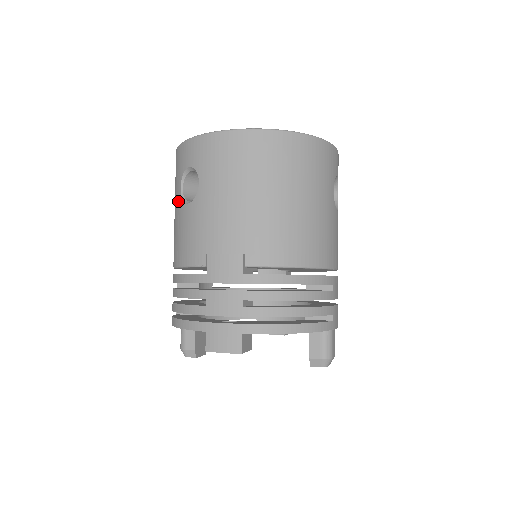
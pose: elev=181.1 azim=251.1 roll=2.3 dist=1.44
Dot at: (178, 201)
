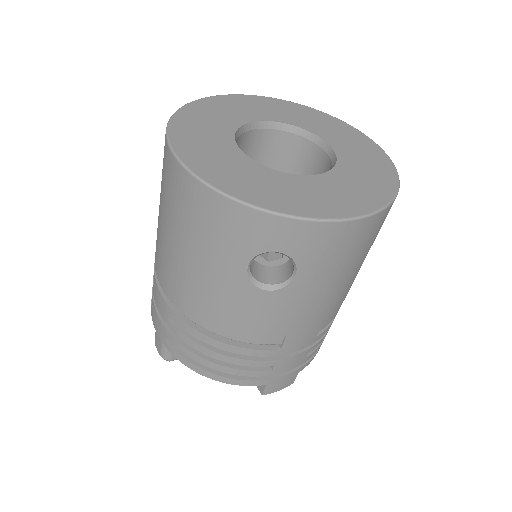
Dot at: (236, 277)
